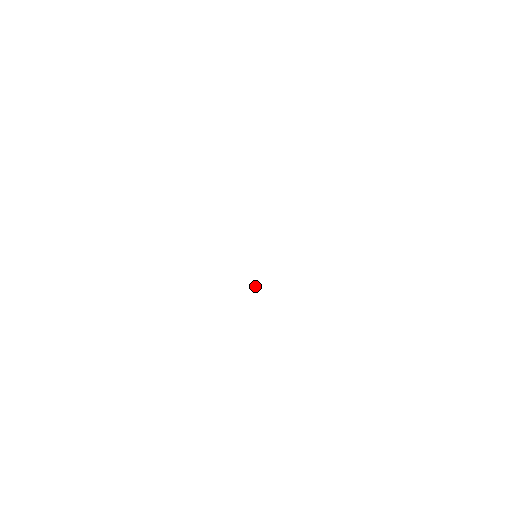
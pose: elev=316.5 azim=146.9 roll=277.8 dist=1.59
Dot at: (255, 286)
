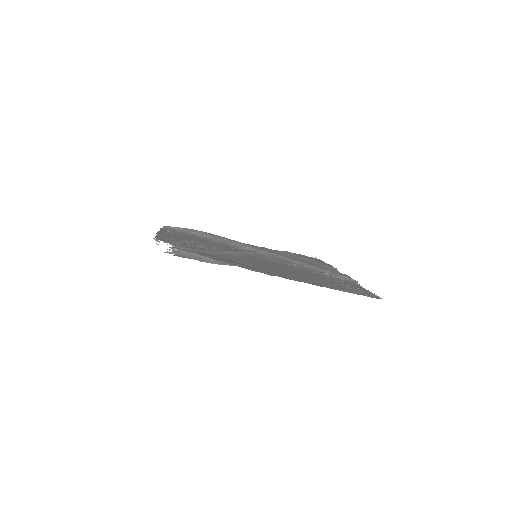
Dot at: (245, 247)
